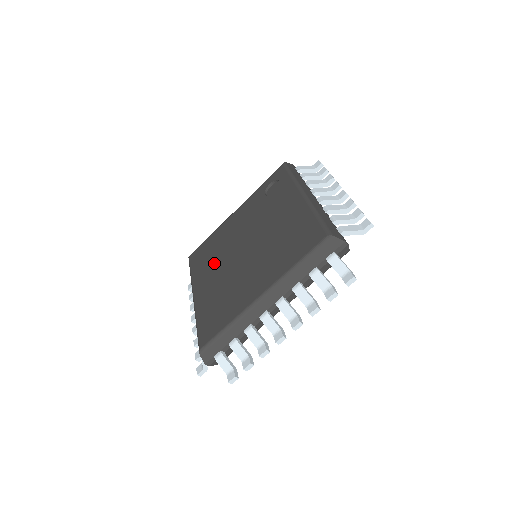
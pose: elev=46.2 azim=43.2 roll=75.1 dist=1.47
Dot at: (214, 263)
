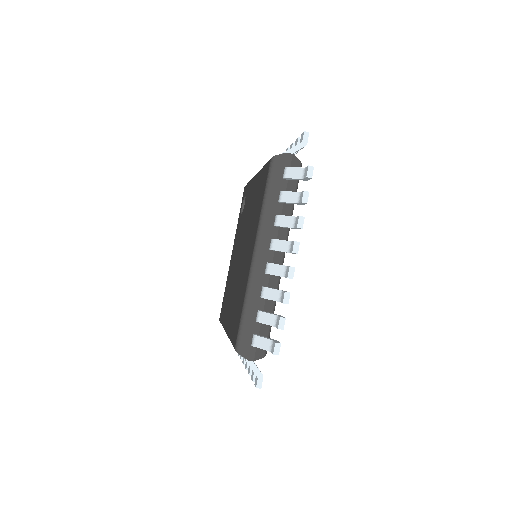
Dot at: (230, 293)
